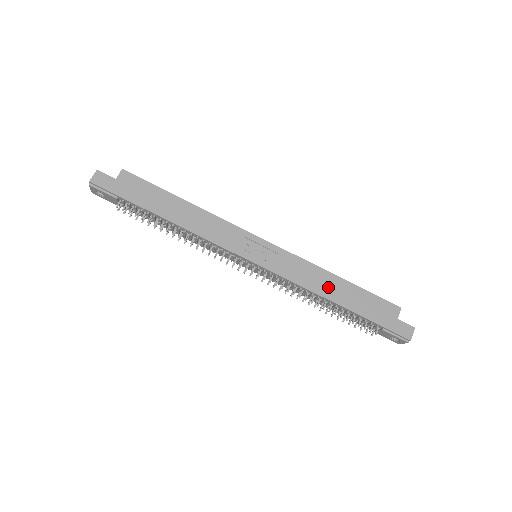
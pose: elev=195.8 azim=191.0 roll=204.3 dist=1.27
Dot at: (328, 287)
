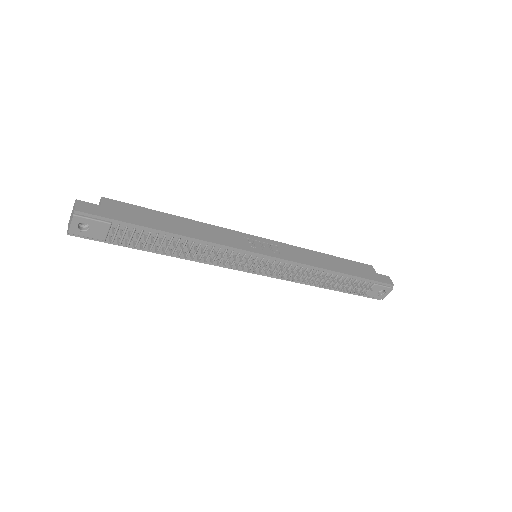
Dot at: (324, 262)
